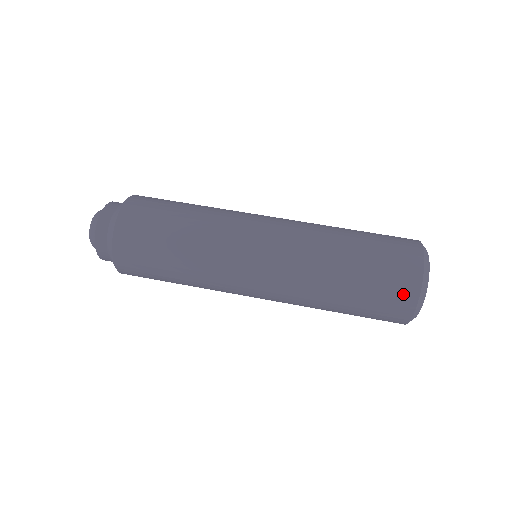
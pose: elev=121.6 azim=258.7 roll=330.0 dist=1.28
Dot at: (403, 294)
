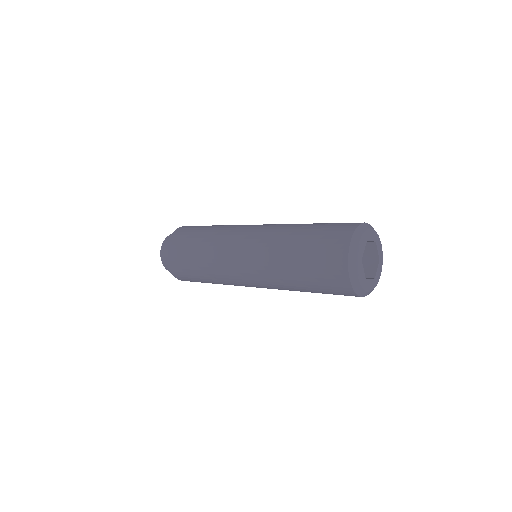
Dot at: (349, 224)
